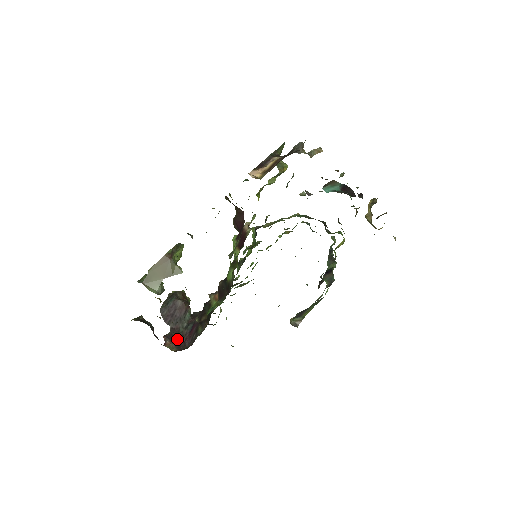
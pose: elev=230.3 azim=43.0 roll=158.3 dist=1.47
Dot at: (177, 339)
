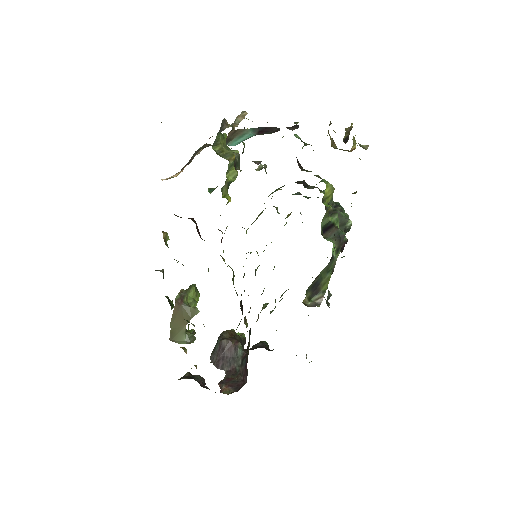
Dot at: (234, 380)
